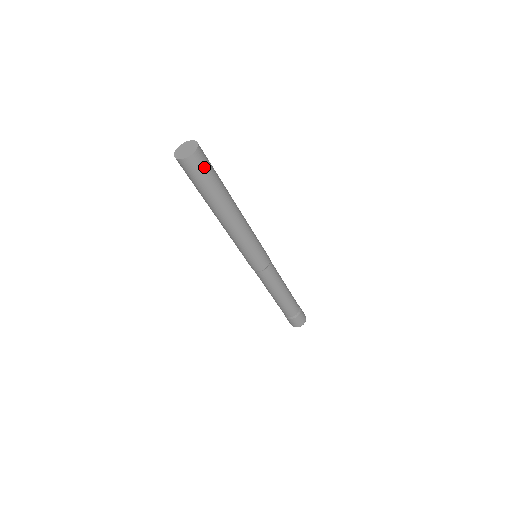
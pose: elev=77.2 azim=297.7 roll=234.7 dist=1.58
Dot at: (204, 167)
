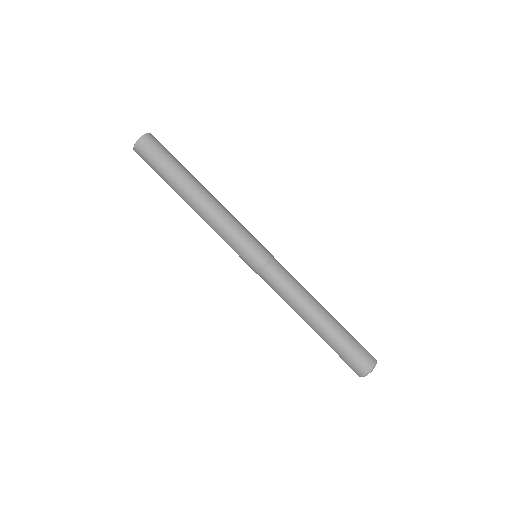
Dot at: (155, 149)
